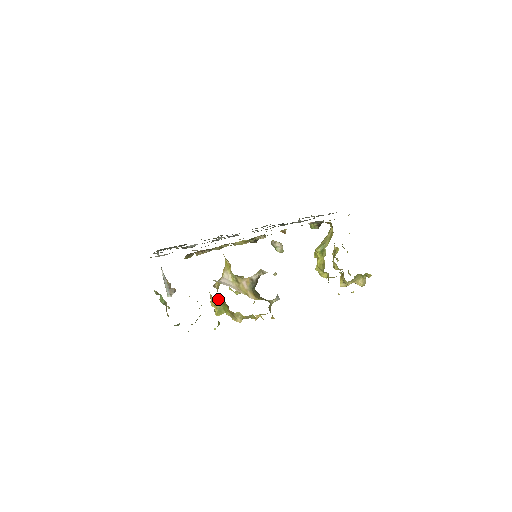
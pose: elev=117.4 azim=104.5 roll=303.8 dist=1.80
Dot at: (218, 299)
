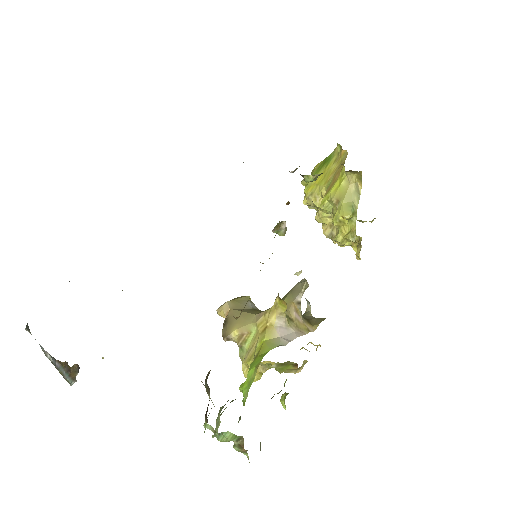
Dot at: occluded
